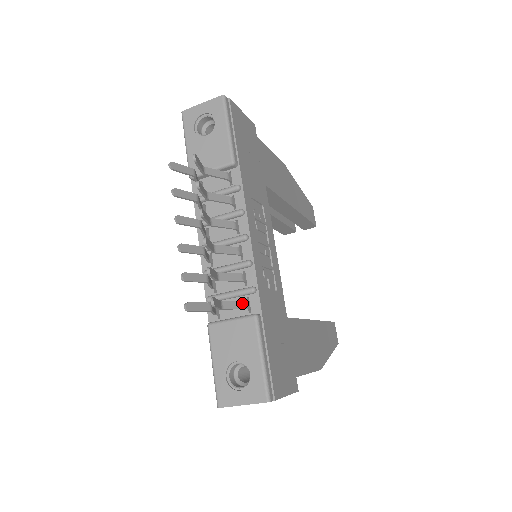
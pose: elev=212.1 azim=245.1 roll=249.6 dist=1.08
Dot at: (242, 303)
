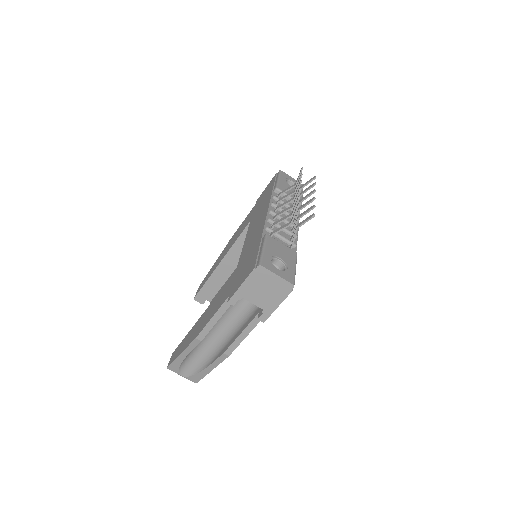
Dot at: occluded
